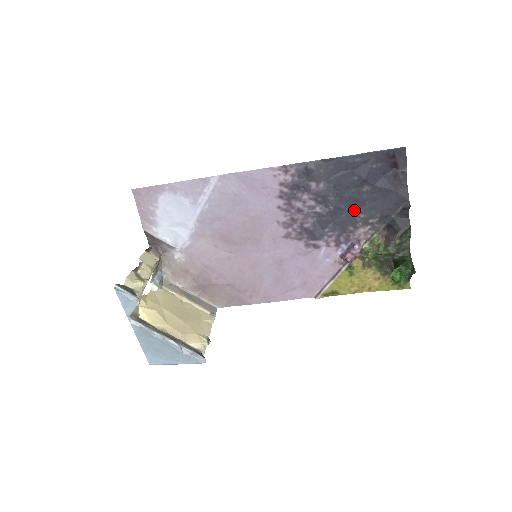
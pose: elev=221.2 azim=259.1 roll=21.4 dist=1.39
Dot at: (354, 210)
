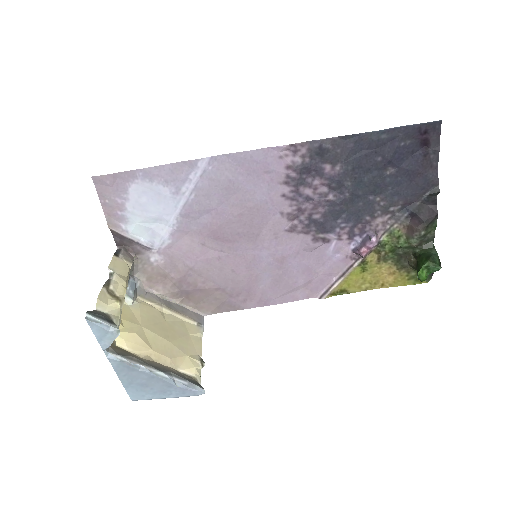
Dot at: (373, 197)
